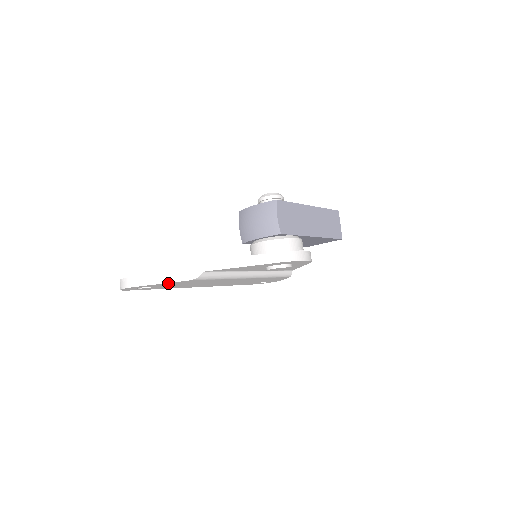
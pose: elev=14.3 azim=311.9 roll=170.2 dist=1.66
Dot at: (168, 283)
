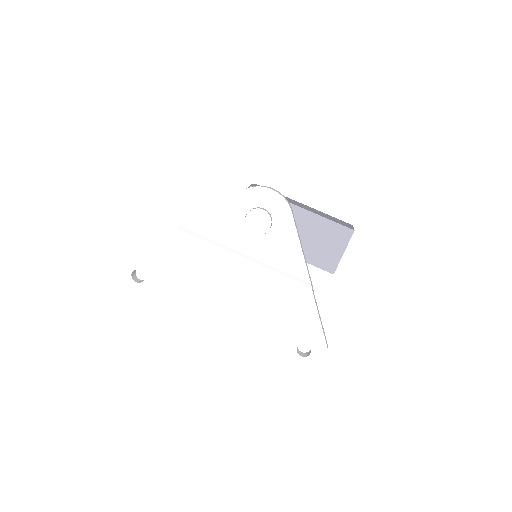
Dot at: (152, 249)
